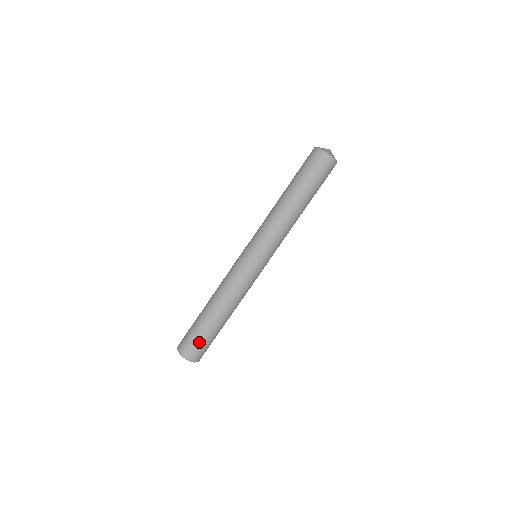
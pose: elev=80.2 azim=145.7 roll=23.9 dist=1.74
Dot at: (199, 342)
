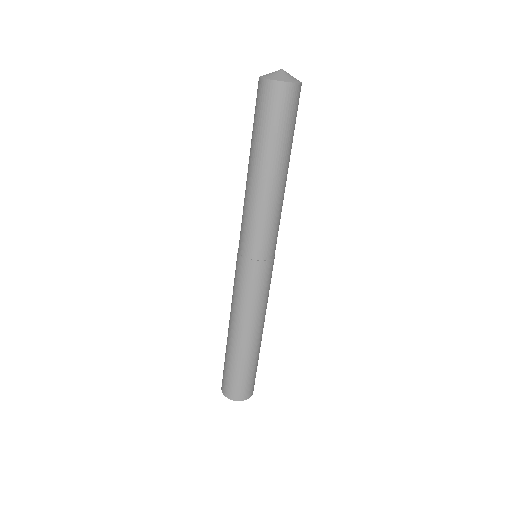
Dot at: (227, 374)
